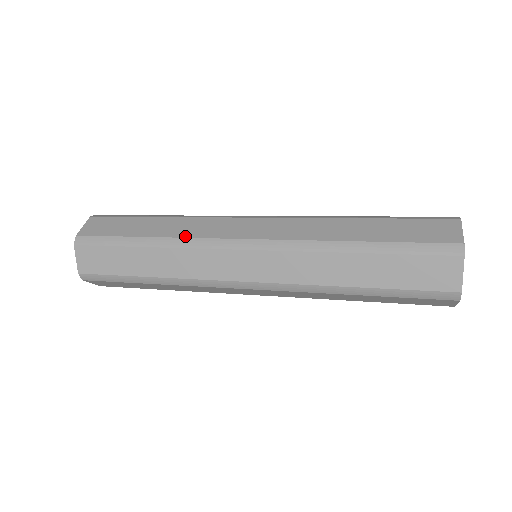
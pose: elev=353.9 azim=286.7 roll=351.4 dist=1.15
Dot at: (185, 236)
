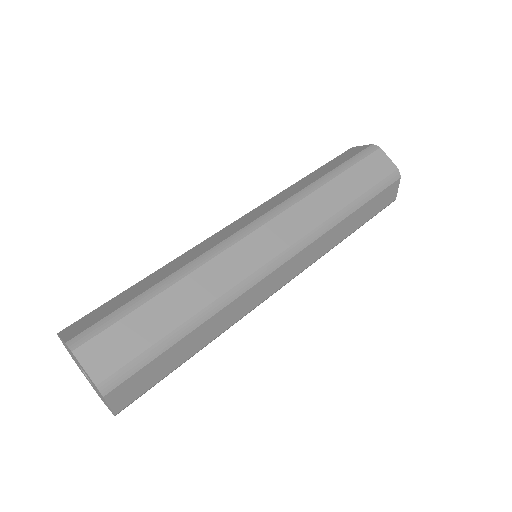
Dot at: (226, 290)
